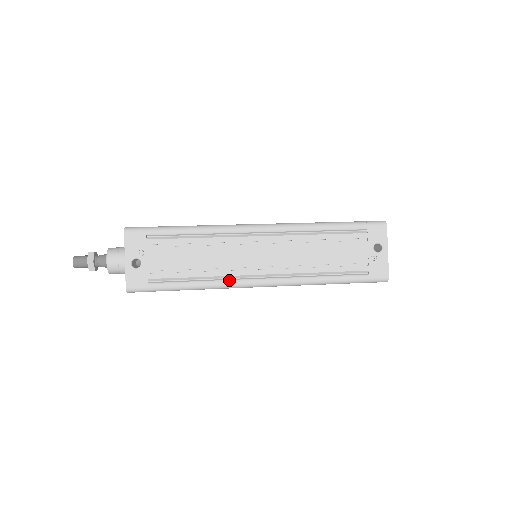
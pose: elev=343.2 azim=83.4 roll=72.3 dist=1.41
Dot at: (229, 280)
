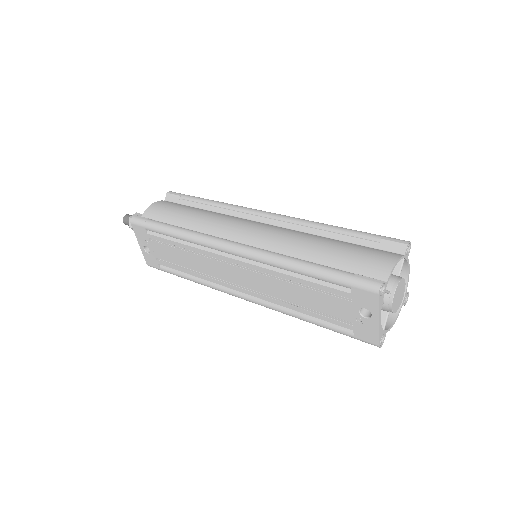
Dot at: (216, 286)
